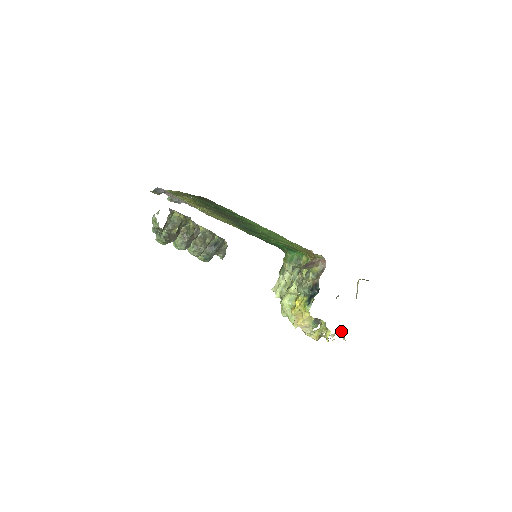
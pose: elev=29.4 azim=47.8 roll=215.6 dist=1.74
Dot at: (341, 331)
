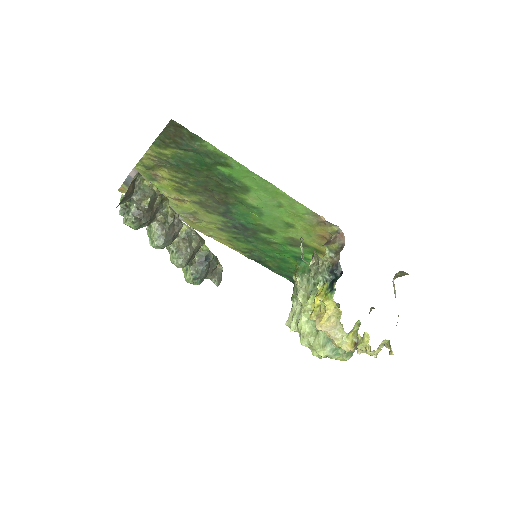
Dot at: (385, 346)
